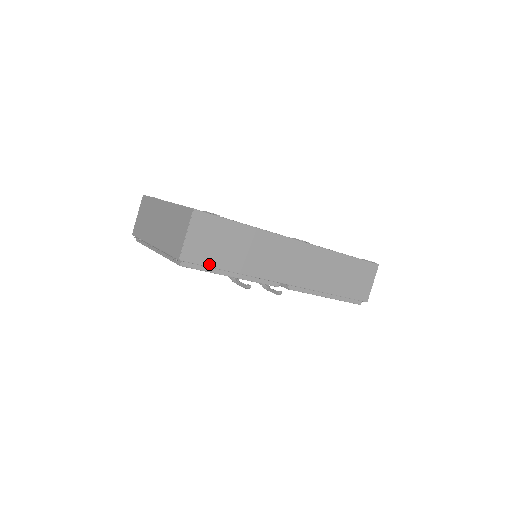
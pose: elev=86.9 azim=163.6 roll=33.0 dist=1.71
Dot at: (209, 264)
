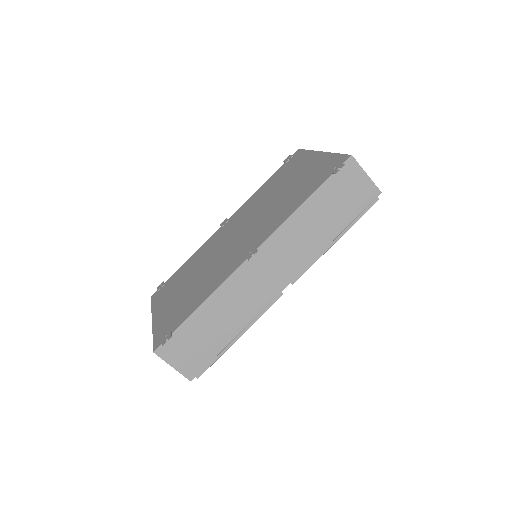
Dot at: (211, 358)
